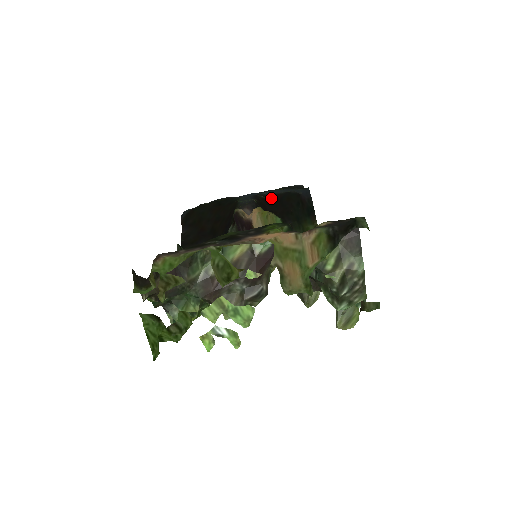
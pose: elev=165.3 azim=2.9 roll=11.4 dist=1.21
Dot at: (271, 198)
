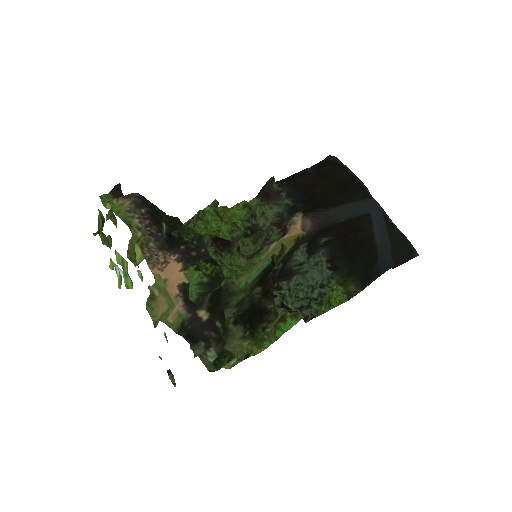
Dot at: (365, 233)
